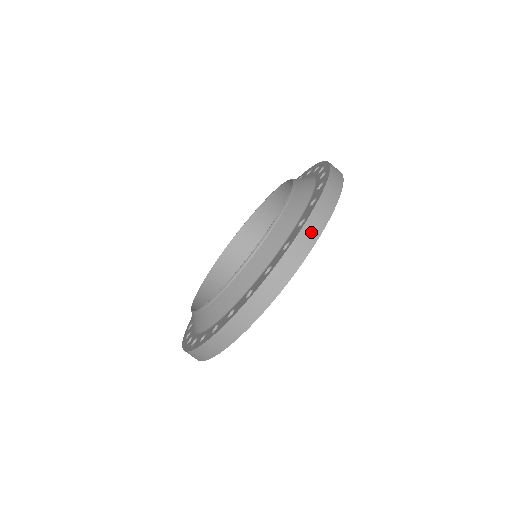
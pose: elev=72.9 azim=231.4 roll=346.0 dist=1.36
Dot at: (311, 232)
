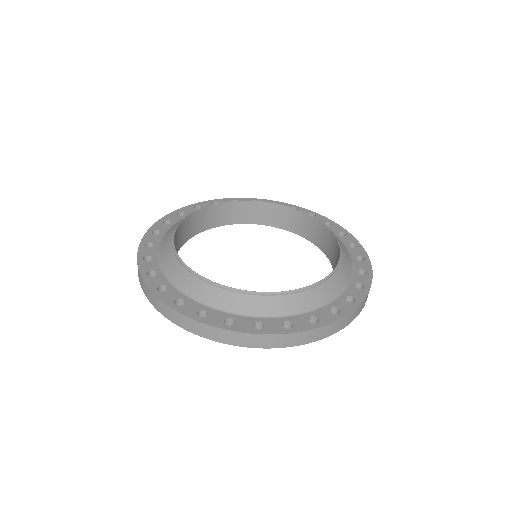
Dot at: (336, 327)
